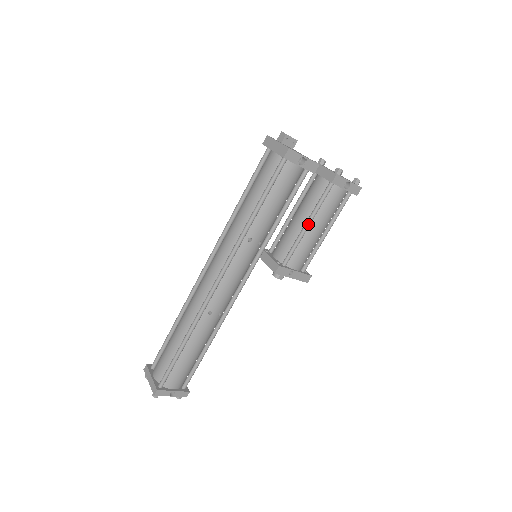
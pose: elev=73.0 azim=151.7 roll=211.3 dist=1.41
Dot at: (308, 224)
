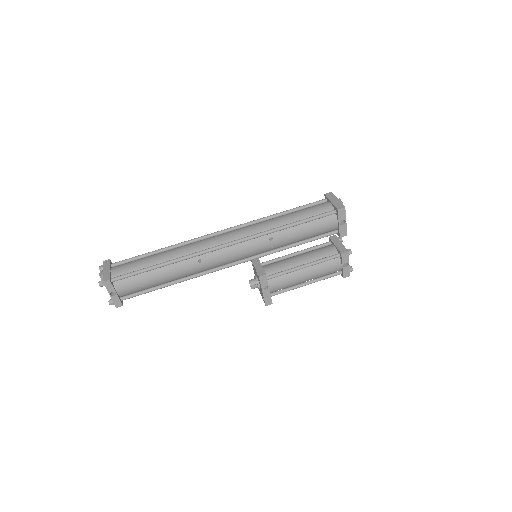
Dot at: (305, 266)
